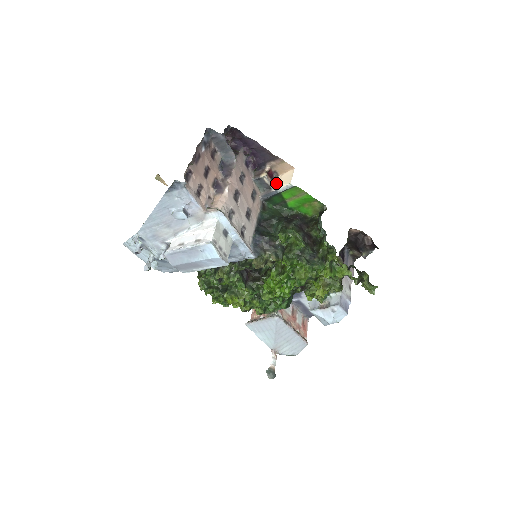
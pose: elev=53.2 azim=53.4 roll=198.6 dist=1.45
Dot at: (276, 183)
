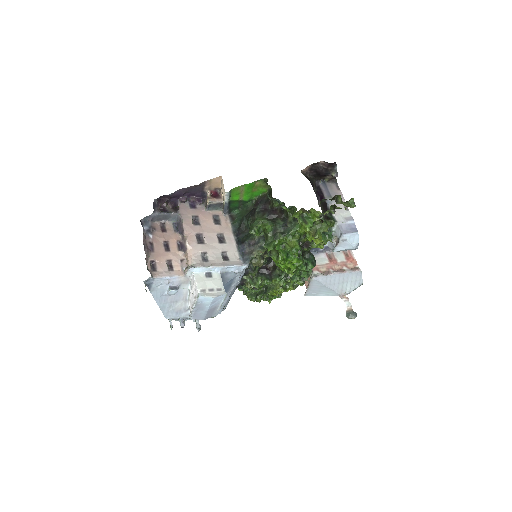
Dot at: (222, 196)
